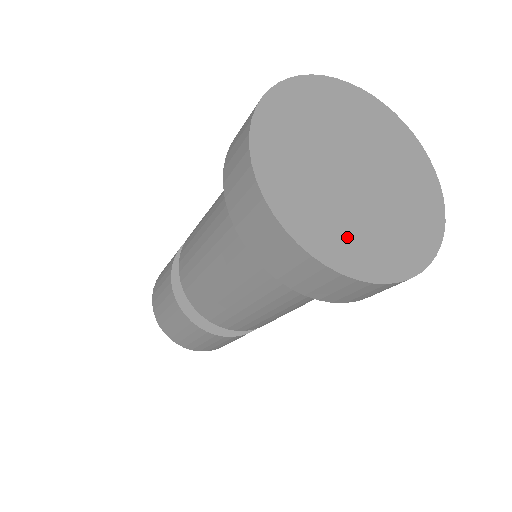
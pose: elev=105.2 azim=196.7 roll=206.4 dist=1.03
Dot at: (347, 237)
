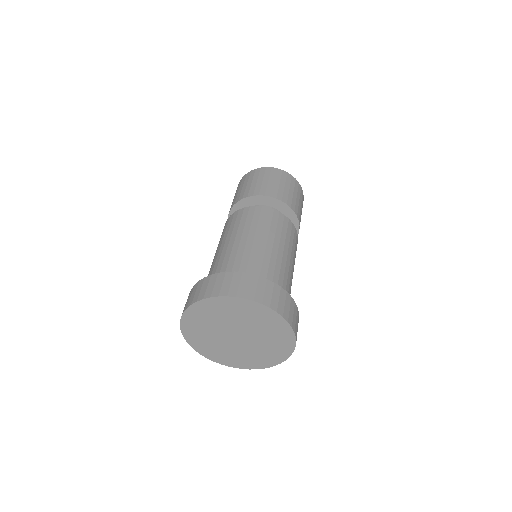
Dot at: (245, 359)
